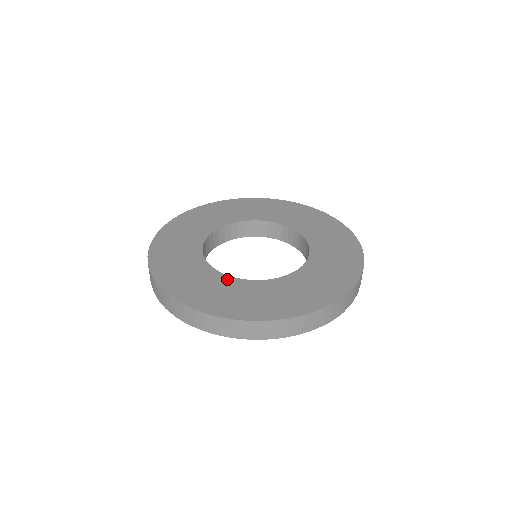
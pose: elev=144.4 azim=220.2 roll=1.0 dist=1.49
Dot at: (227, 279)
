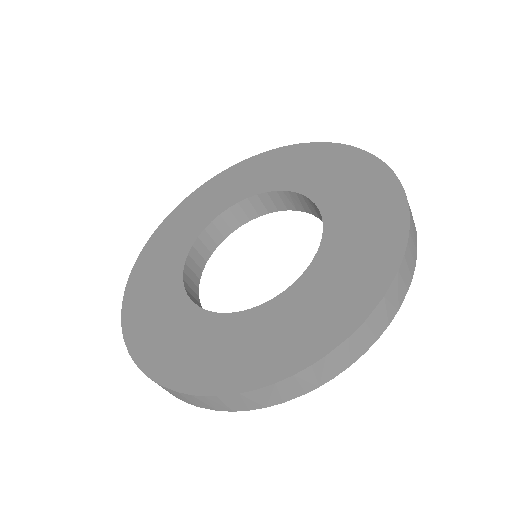
Dot at: (245, 317)
